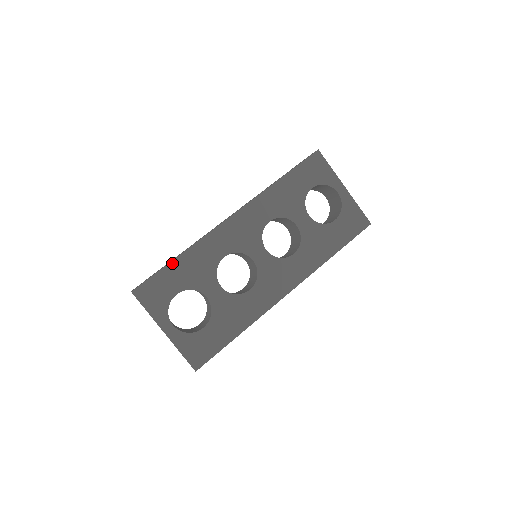
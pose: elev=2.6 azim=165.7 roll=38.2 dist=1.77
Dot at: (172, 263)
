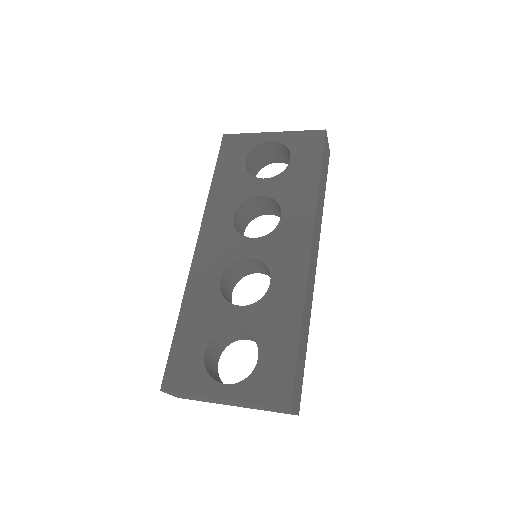
Dot at: (177, 330)
